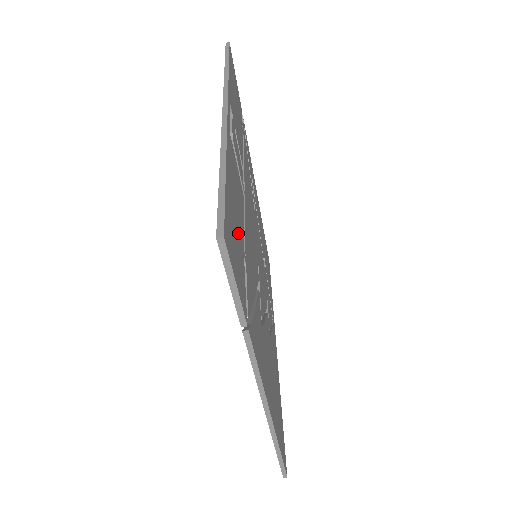
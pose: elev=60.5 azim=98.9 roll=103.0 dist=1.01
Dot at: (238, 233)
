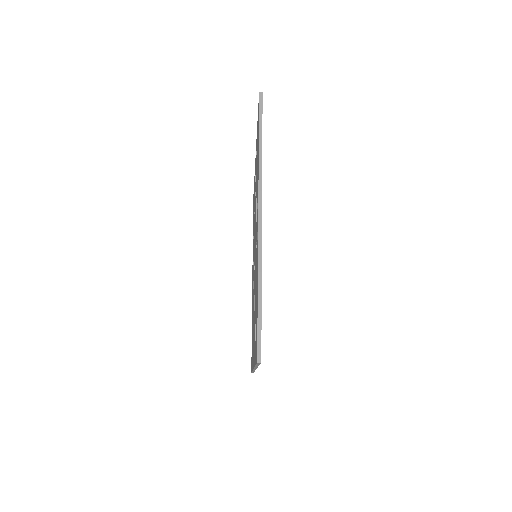
Dot at: occluded
